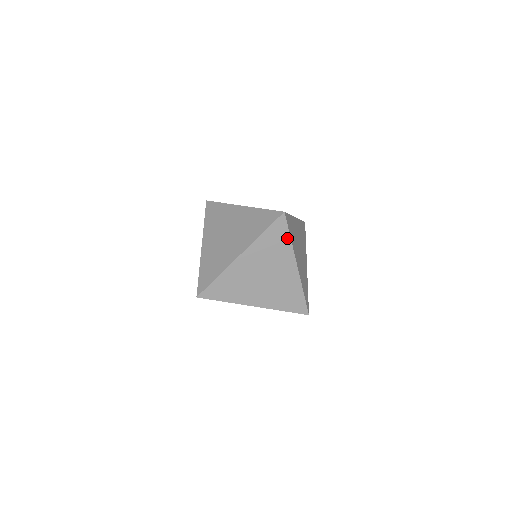
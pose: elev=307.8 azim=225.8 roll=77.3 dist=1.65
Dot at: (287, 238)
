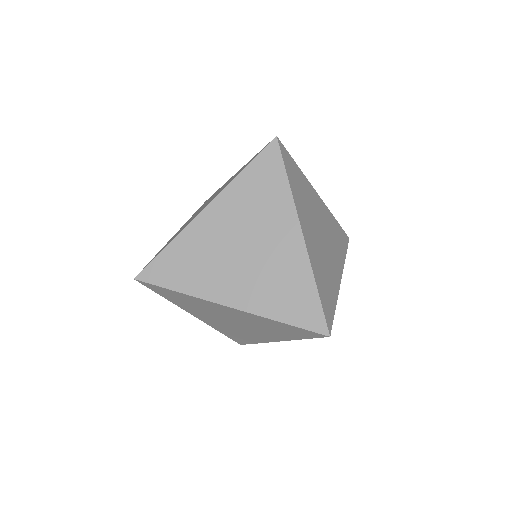
Dot at: (282, 181)
